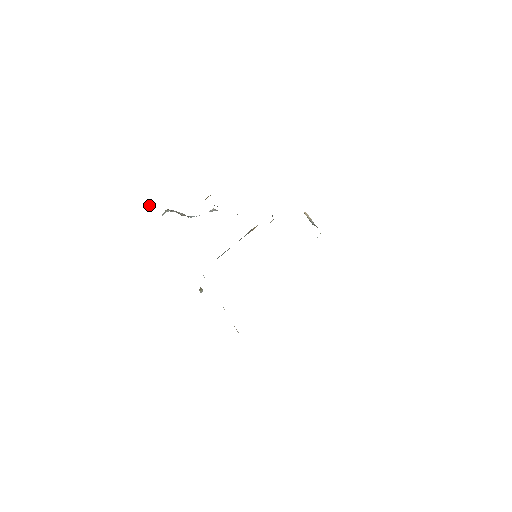
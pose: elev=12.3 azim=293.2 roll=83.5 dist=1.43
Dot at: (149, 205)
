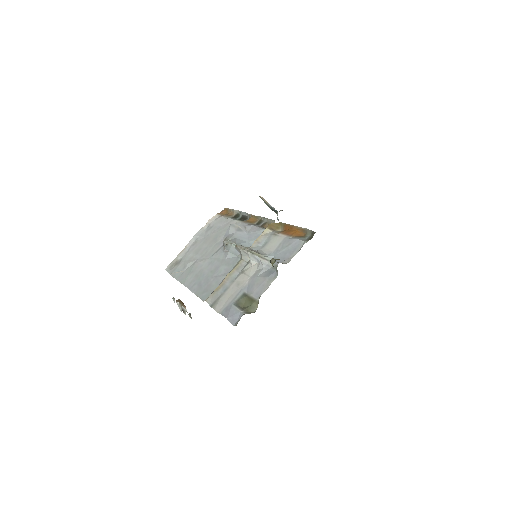
Dot at: (284, 263)
